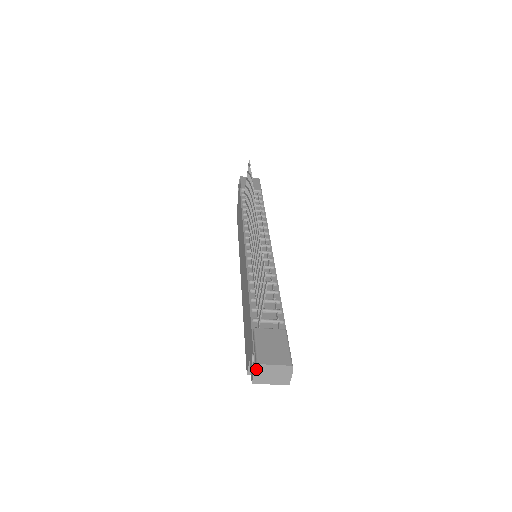
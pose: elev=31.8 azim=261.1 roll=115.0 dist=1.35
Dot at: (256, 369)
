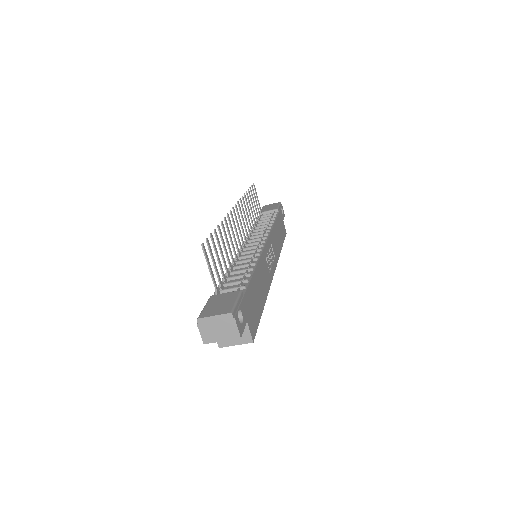
Dot at: (199, 325)
